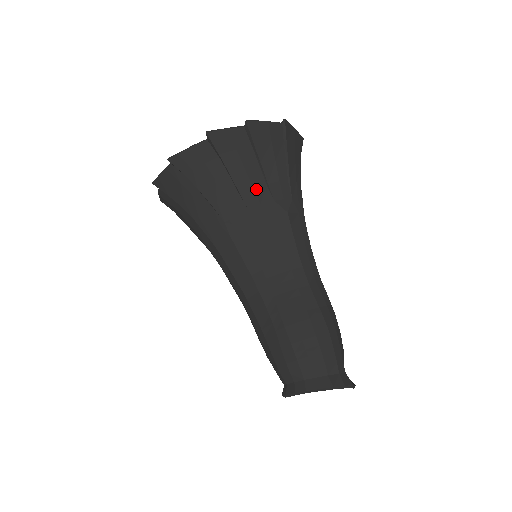
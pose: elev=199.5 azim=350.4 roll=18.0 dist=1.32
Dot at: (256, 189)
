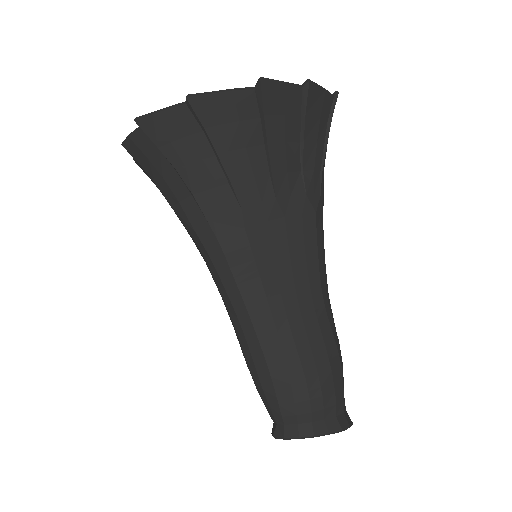
Dot at: (290, 174)
